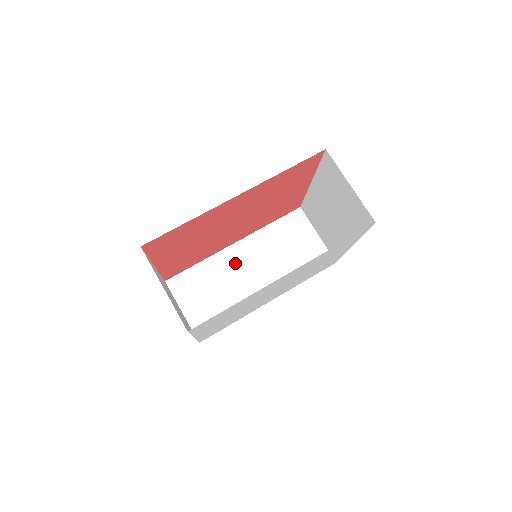
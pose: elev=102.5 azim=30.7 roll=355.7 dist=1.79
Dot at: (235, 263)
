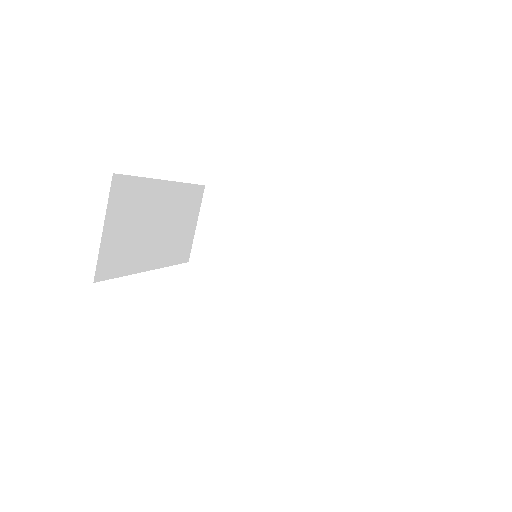
Dot at: (274, 227)
